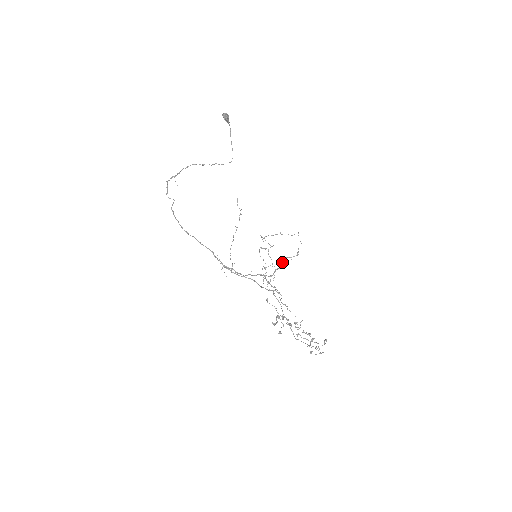
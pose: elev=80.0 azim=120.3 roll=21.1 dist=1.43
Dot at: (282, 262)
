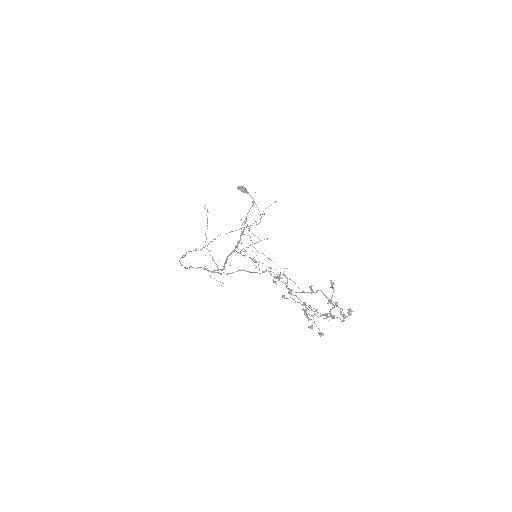
Dot at: (245, 223)
